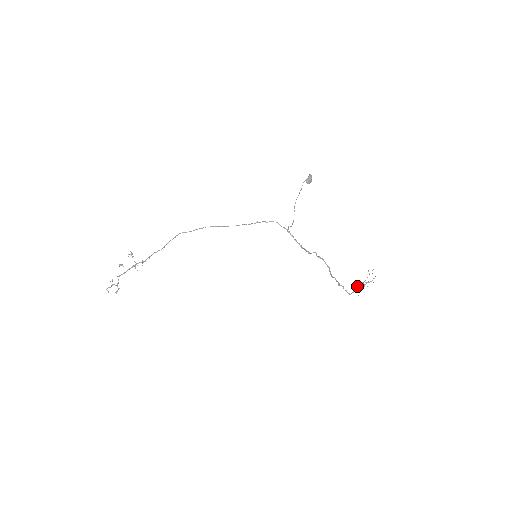
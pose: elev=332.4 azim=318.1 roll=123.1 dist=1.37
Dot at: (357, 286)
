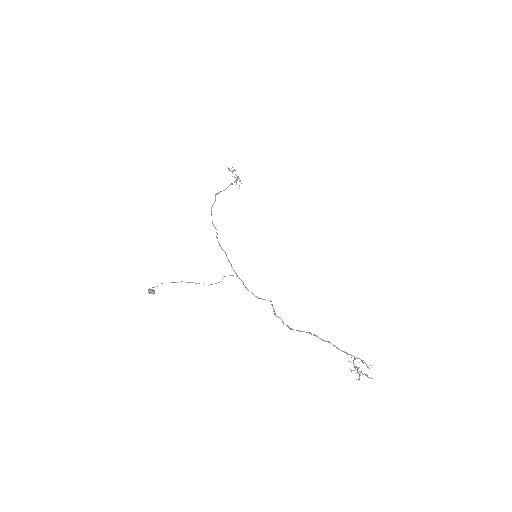
Dot at: occluded
